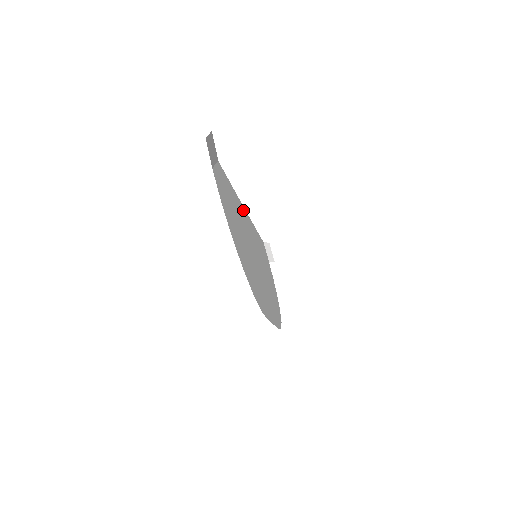
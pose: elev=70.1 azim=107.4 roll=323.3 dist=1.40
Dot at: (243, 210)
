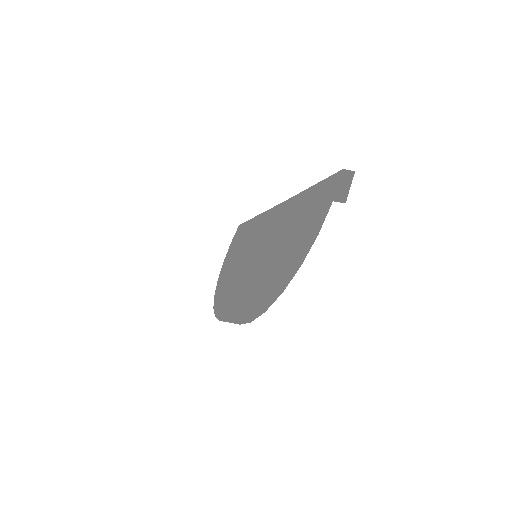
Dot at: (275, 211)
